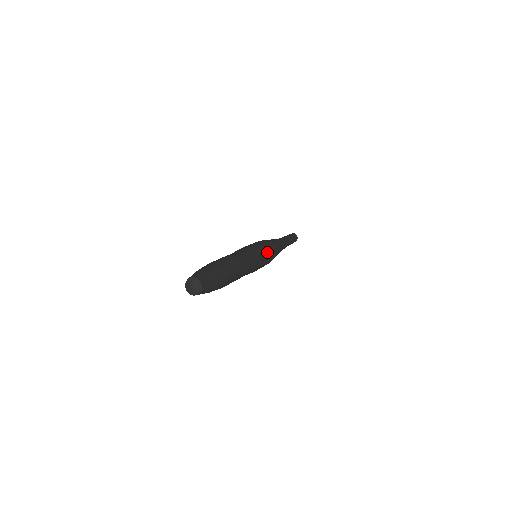
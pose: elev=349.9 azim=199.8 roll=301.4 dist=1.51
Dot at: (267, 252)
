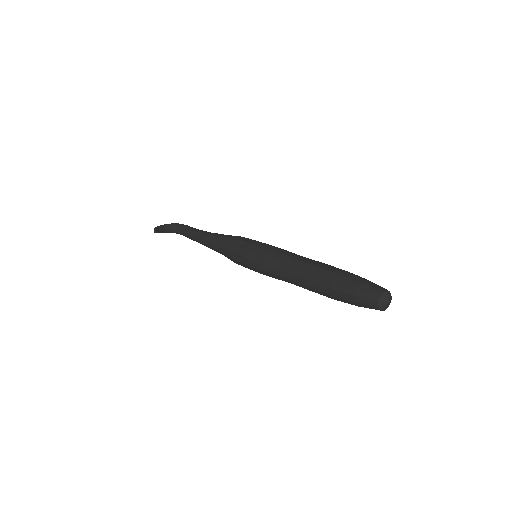
Dot at: occluded
